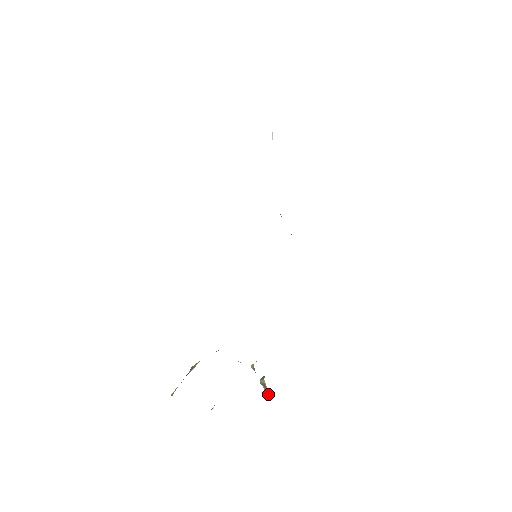
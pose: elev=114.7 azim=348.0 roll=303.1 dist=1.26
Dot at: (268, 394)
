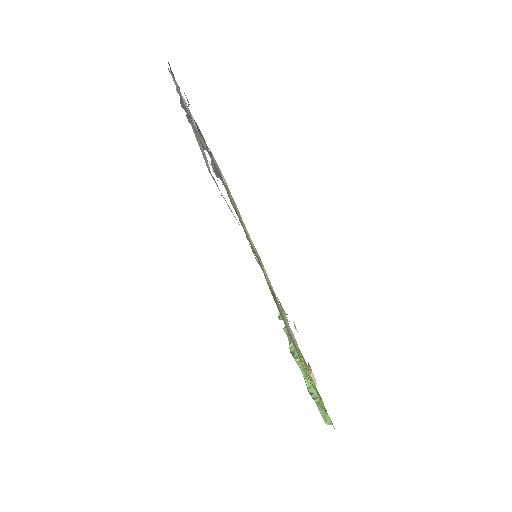
Dot at: occluded
